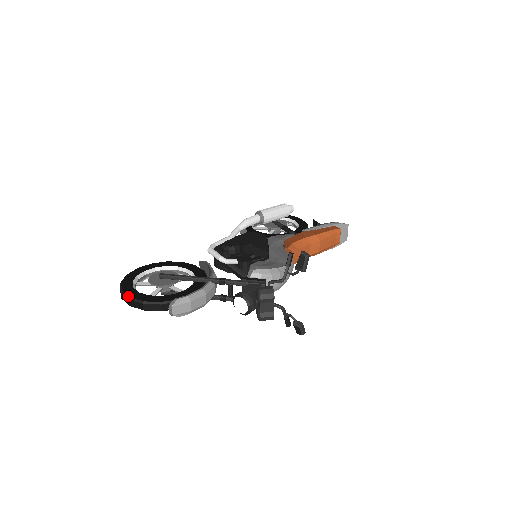
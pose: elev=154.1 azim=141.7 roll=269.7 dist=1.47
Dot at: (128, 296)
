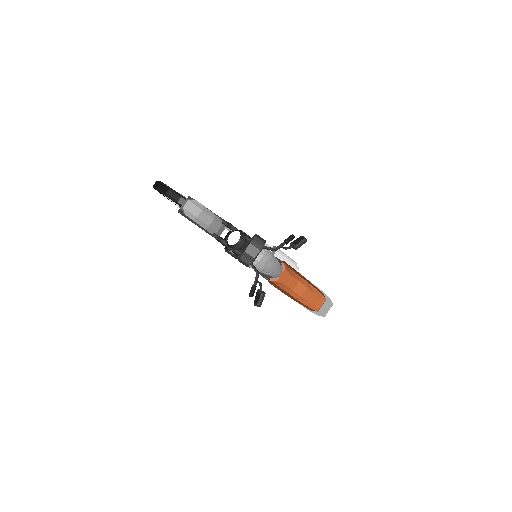
Dot at: (162, 182)
